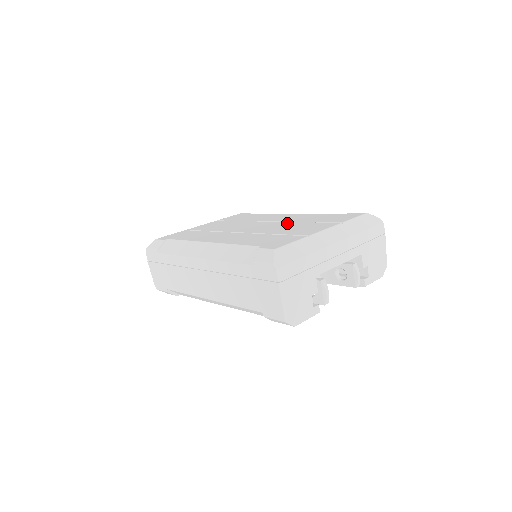
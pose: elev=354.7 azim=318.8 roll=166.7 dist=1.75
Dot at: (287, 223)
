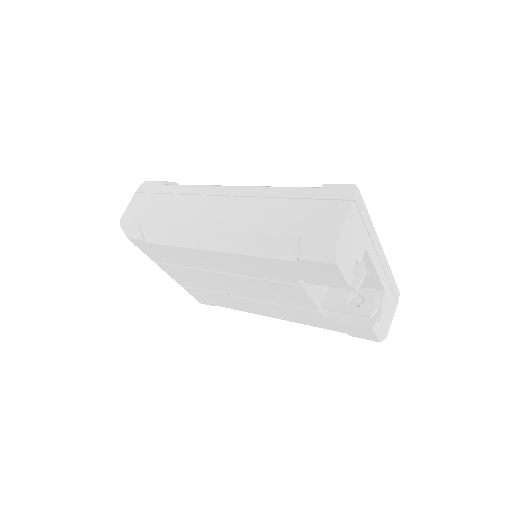
Dot at: occluded
